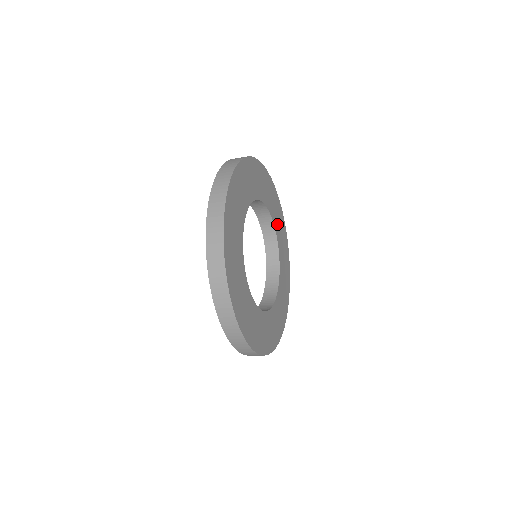
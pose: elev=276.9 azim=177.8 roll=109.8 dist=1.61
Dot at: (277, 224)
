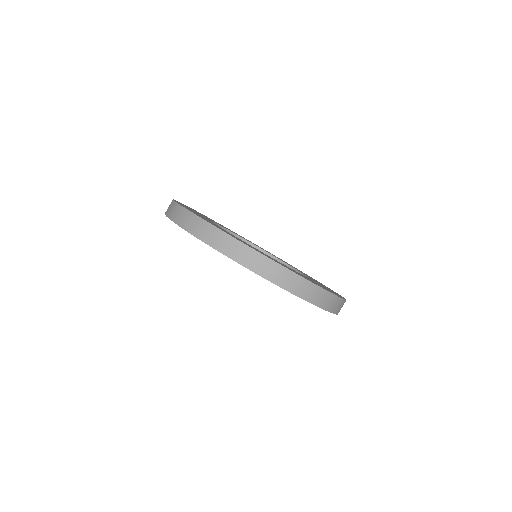
Dot at: occluded
